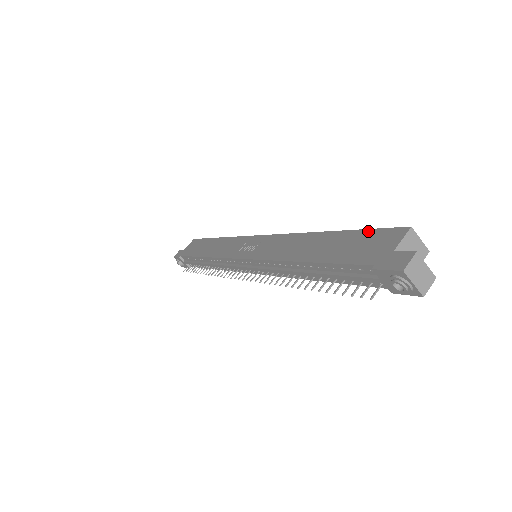
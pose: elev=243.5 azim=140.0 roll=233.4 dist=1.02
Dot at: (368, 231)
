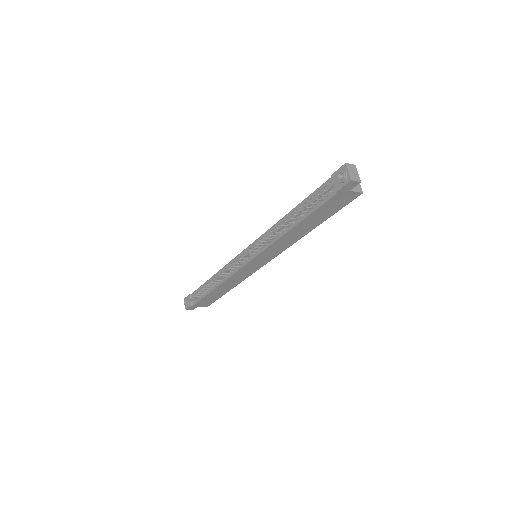
Dot at: occluded
